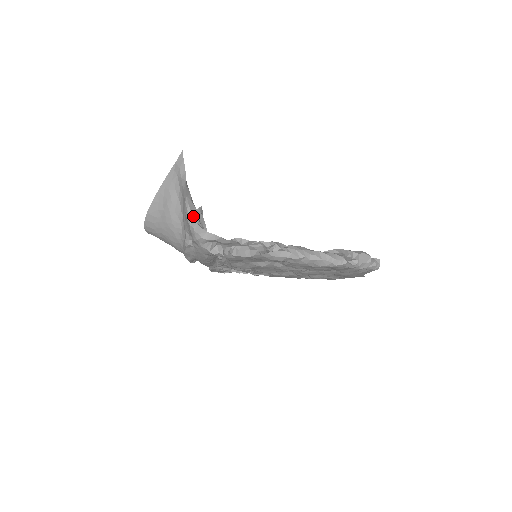
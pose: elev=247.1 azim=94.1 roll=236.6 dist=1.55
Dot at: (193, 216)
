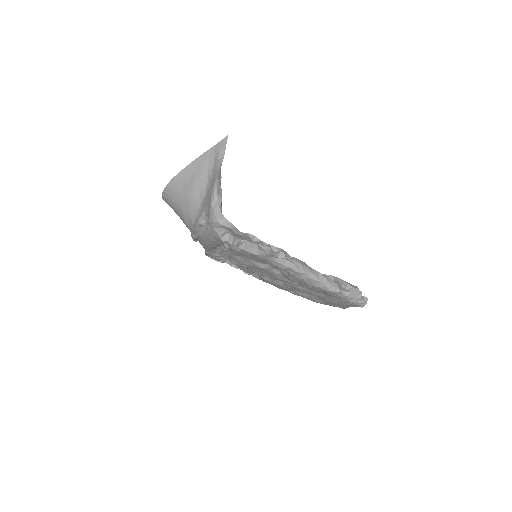
Dot at: (217, 199)
